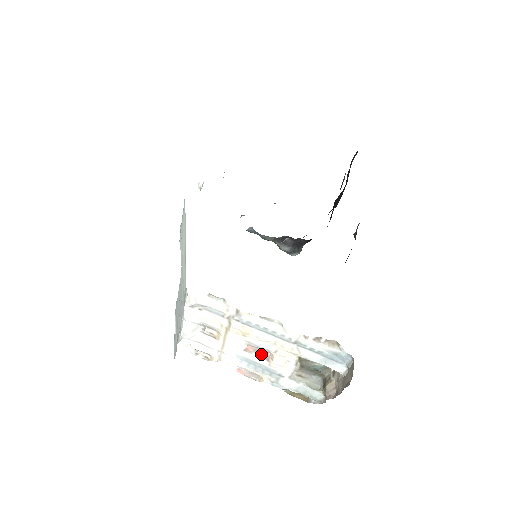
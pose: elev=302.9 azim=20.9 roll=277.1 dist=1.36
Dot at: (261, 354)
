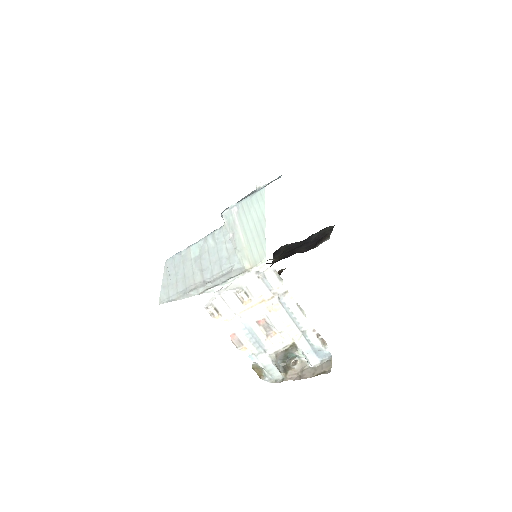
Dot at: (265, 329)
